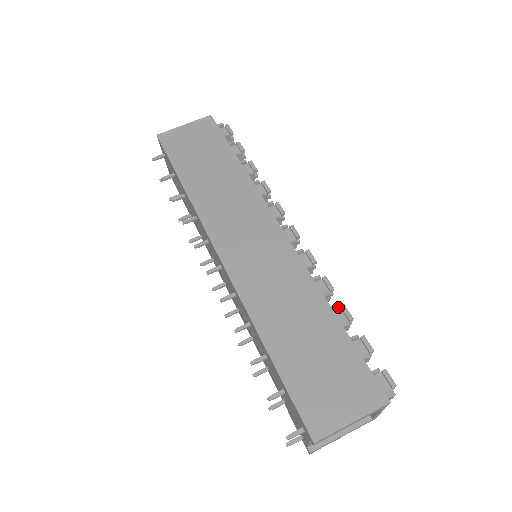
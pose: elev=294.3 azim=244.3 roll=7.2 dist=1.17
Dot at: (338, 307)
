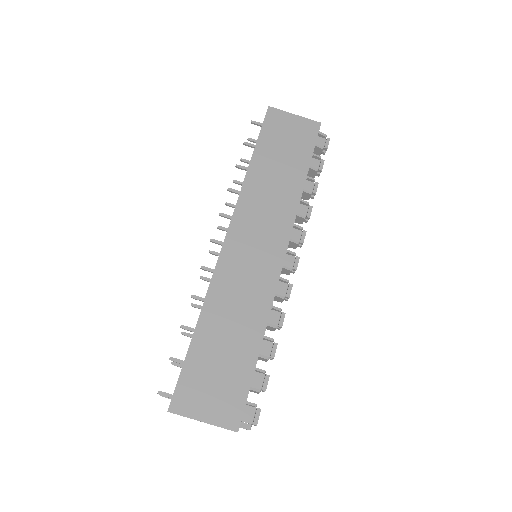
Dot at: (273, 341)
